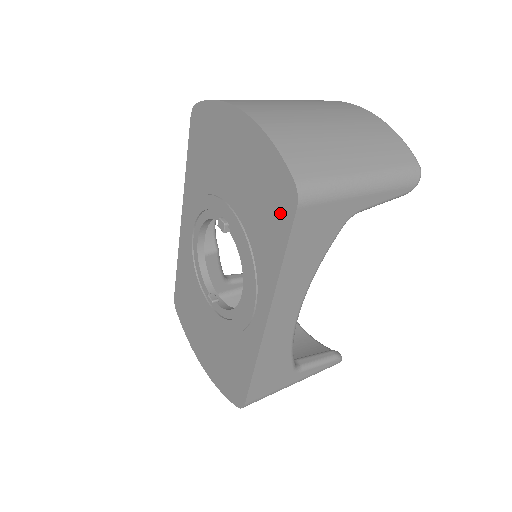
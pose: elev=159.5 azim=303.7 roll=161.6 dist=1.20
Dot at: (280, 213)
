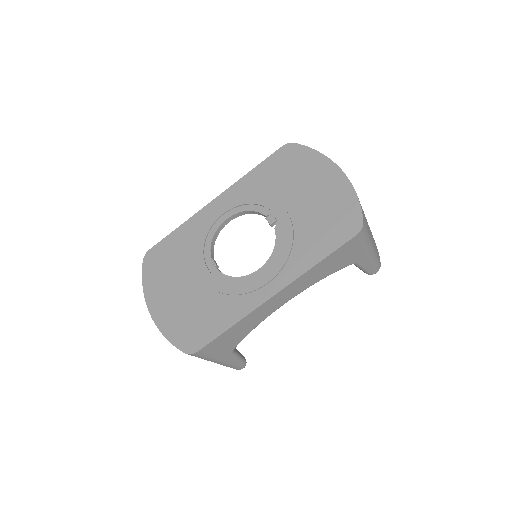
Dot at: (339, 233)
